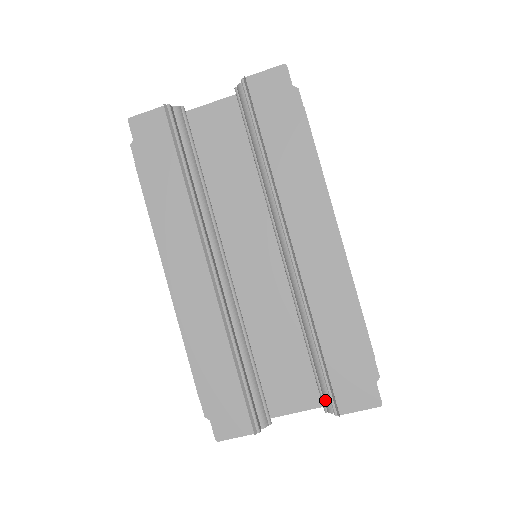
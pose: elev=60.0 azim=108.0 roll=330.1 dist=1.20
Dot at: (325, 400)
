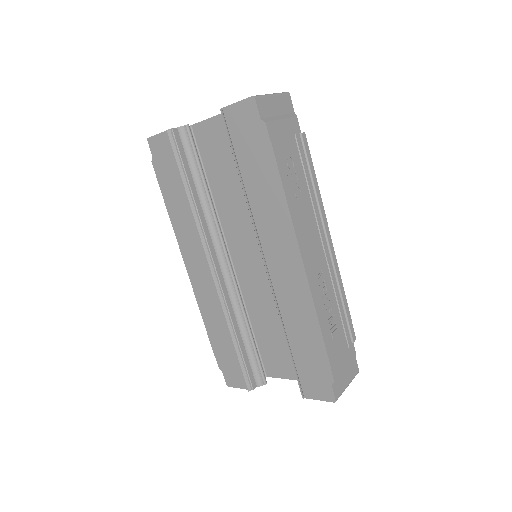
Dot at: occluded
